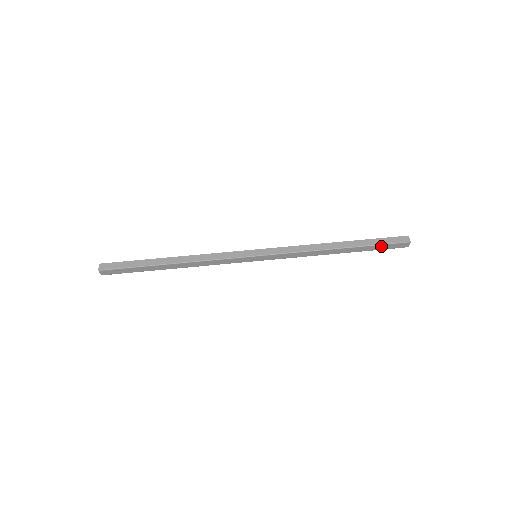
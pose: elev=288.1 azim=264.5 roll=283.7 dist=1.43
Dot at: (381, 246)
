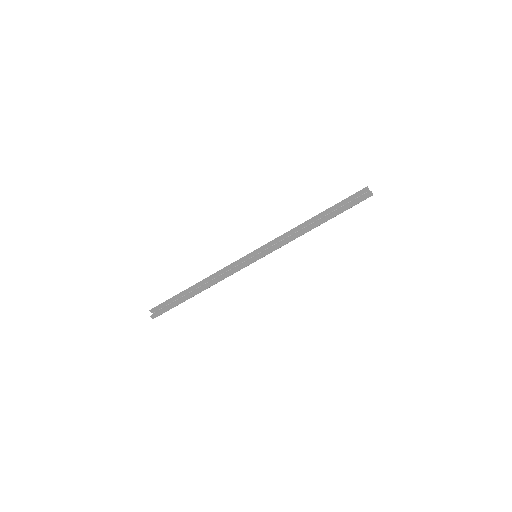
Dot at: (349, 207)
